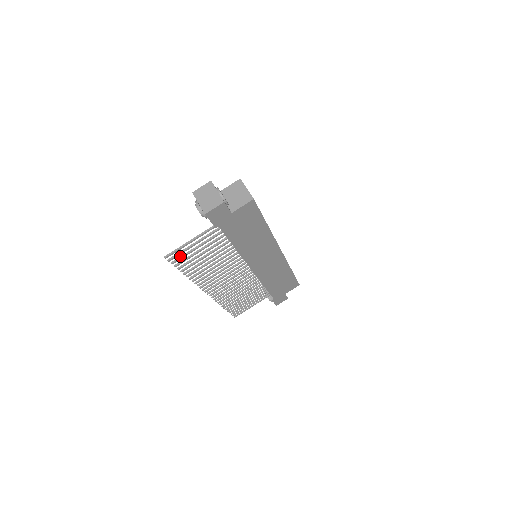
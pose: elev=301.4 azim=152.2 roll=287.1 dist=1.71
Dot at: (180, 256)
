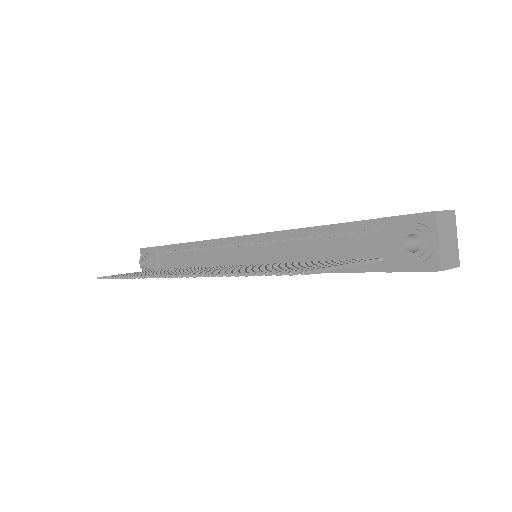
Dot at: occluded
